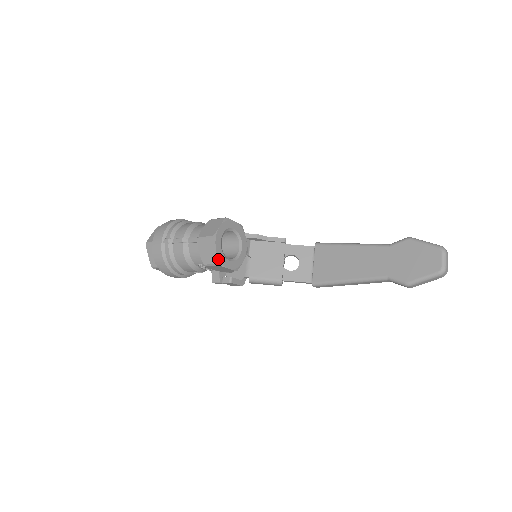
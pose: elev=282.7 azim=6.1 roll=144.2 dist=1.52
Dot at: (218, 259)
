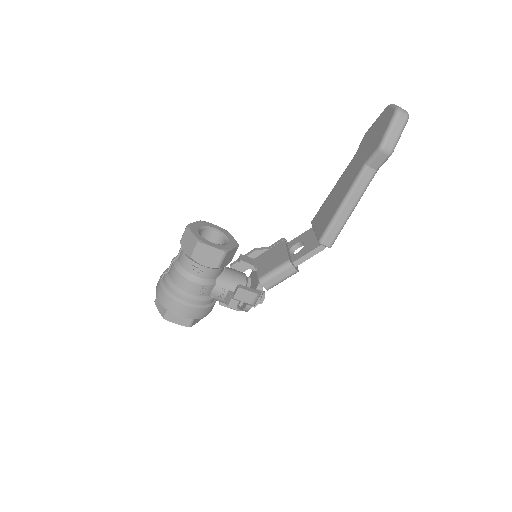
Dot at: (196, 238)
